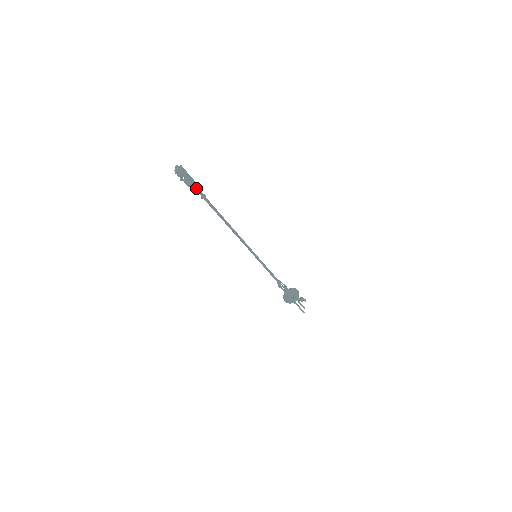
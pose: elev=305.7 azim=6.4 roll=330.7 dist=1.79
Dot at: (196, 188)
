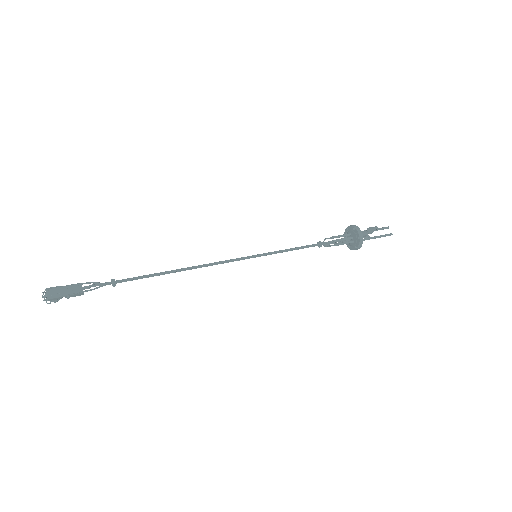
Dot at: occluded
